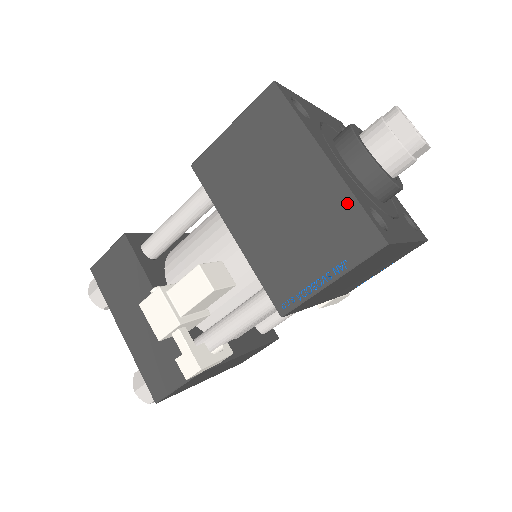
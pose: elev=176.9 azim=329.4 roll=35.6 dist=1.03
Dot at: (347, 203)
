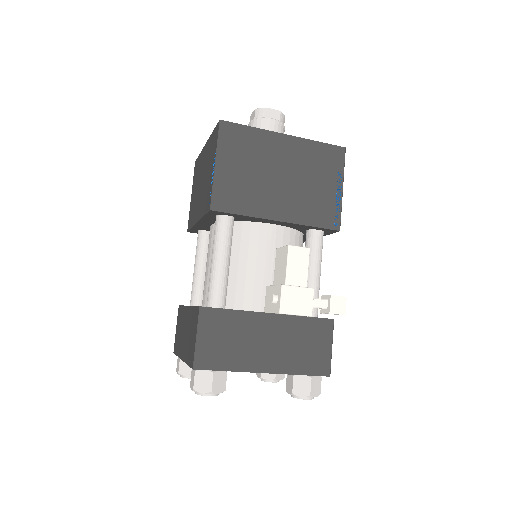
Dot at: (314, 147)
